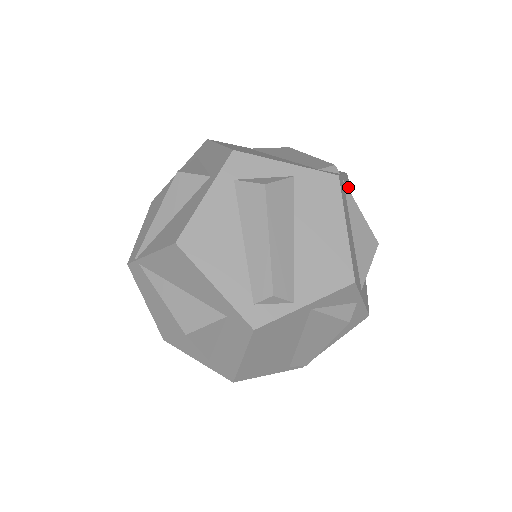
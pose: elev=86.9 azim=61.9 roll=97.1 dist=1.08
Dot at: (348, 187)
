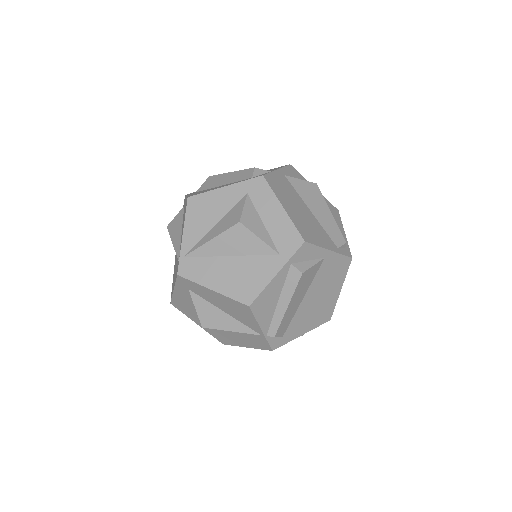
Dot at: occluded
